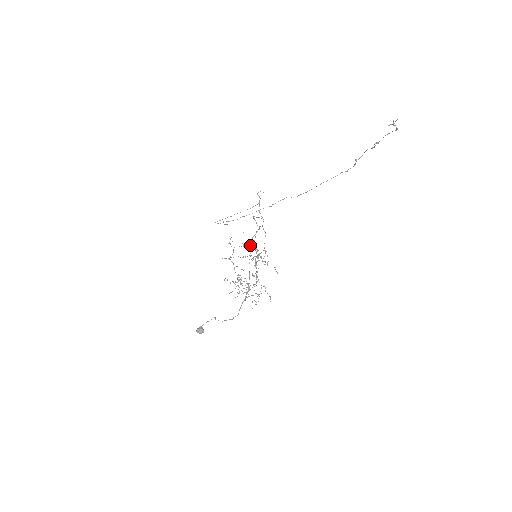
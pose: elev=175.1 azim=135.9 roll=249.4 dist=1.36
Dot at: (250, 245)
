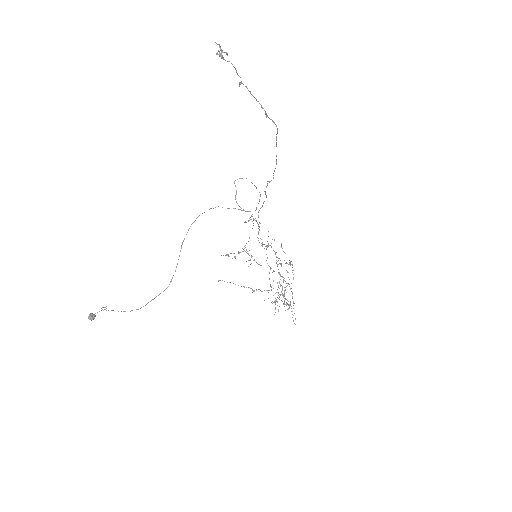
Dot at: occluded
